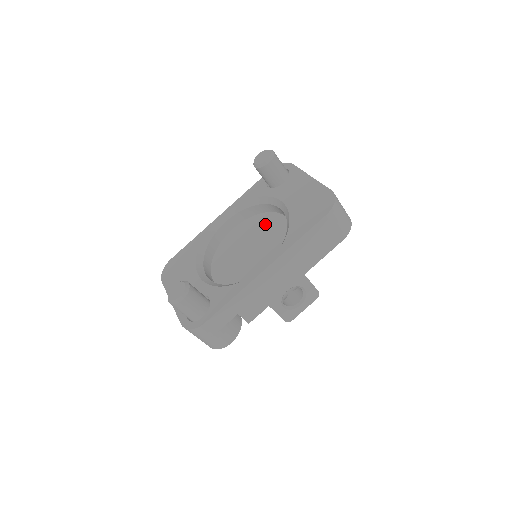
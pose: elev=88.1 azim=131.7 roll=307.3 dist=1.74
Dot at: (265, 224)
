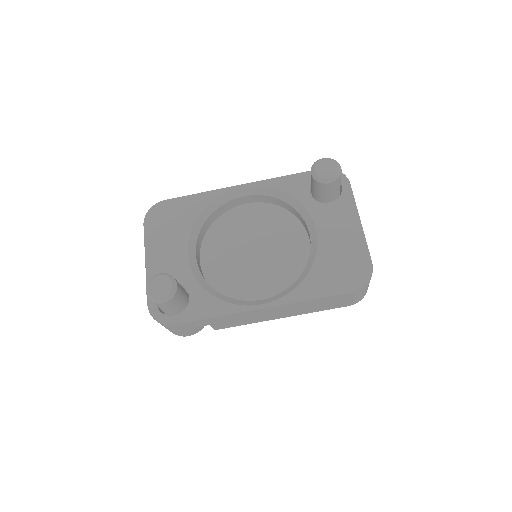
Dot at: (284, 229)
